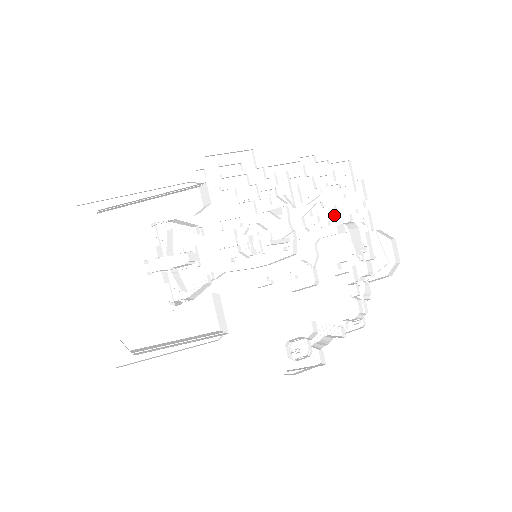
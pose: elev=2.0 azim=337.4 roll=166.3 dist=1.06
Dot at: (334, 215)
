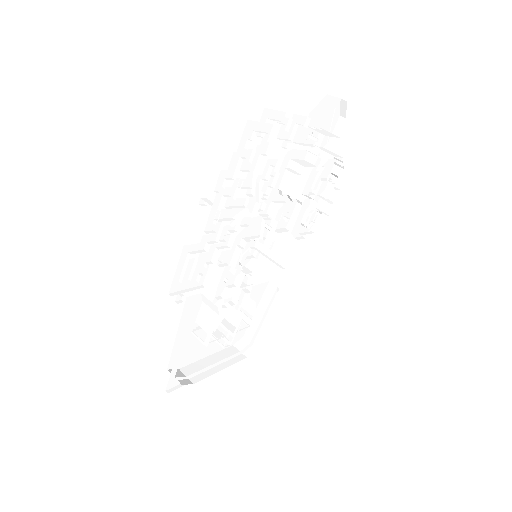
Dot at: (274, 161)
